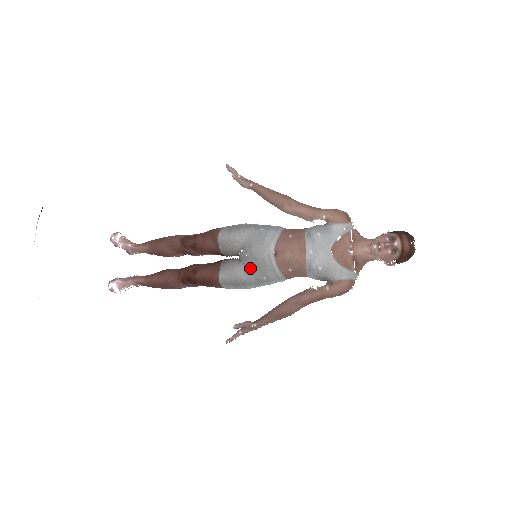
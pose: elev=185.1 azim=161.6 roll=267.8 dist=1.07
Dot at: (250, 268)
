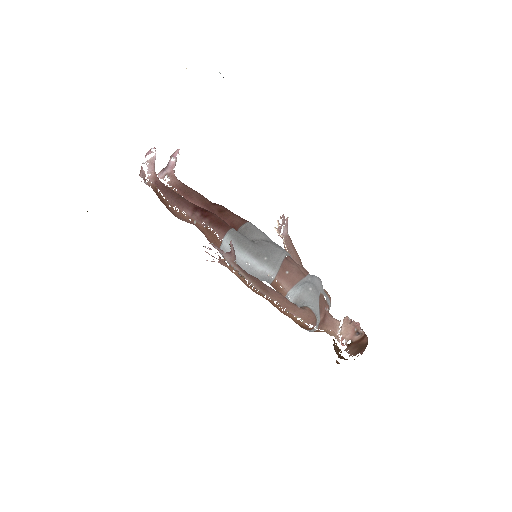
Dot at: (260, 246)
